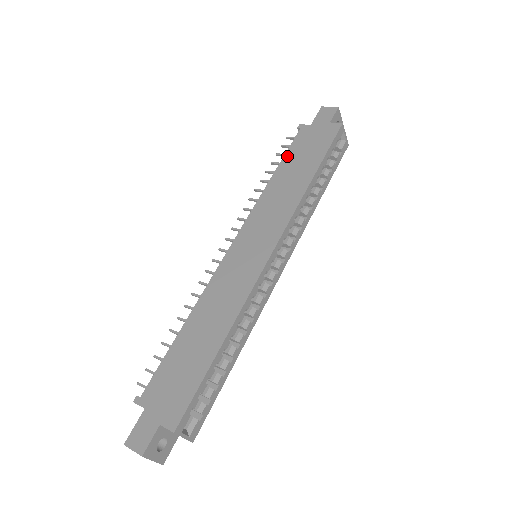
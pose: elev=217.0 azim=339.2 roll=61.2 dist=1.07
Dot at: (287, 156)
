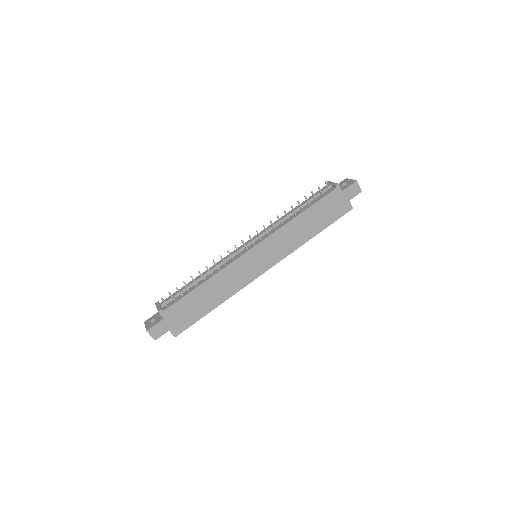
Dot at: (316, 206)
